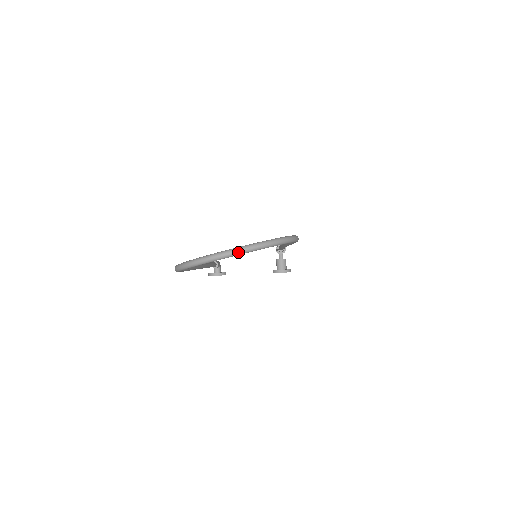
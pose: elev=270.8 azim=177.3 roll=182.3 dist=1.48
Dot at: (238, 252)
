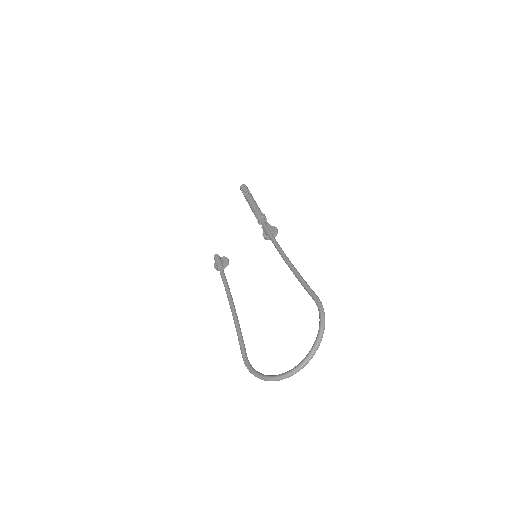
Dot at: occluded
